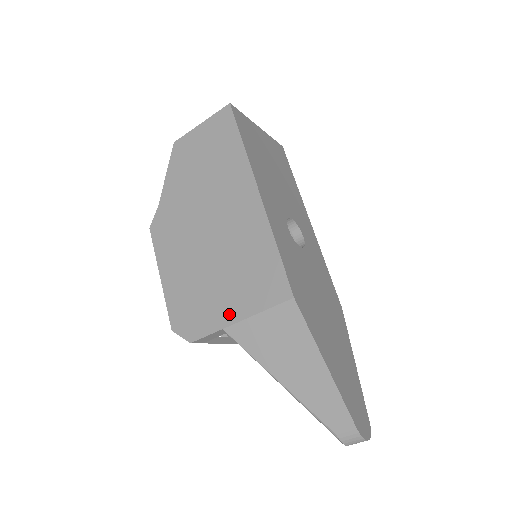
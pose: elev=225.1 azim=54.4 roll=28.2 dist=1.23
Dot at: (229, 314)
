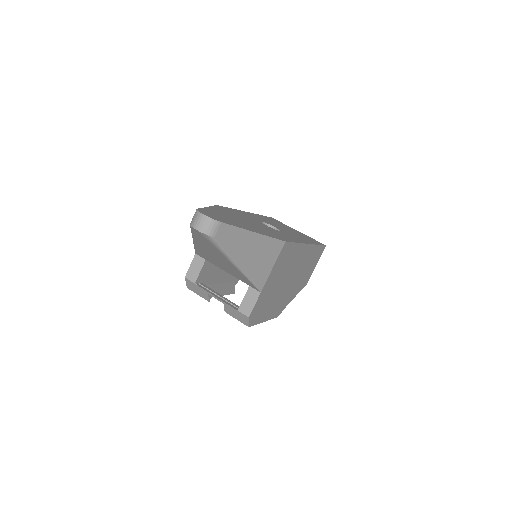
Dot at: occluded
